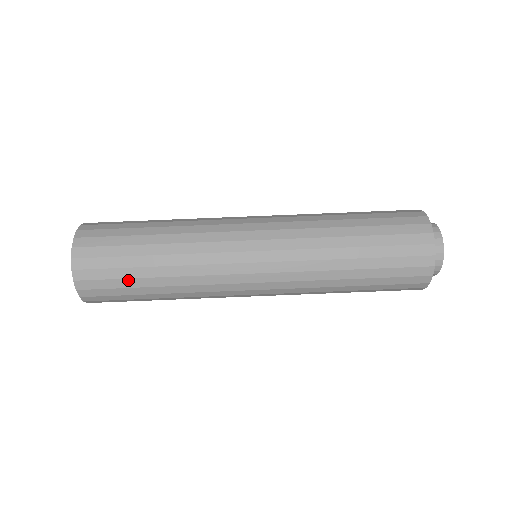
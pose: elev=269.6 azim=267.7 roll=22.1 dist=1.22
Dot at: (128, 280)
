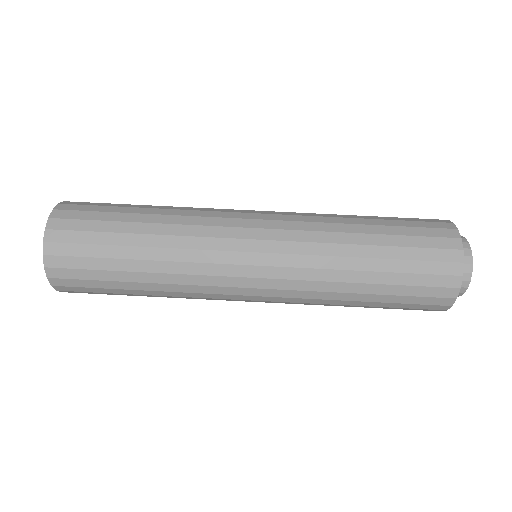
Dot at: (107, 272)
